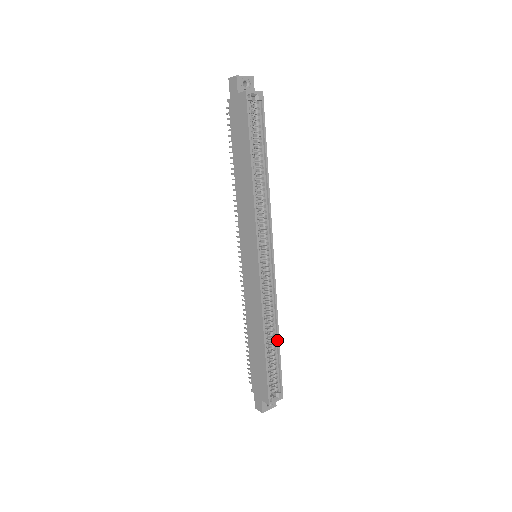
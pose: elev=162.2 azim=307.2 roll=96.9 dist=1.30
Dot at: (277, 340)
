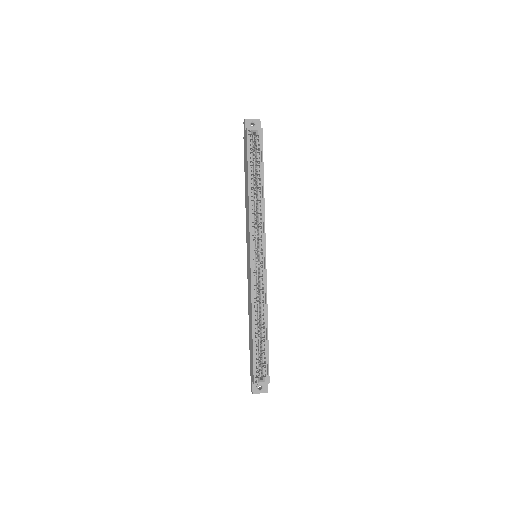
Dot at: (266, 328)
